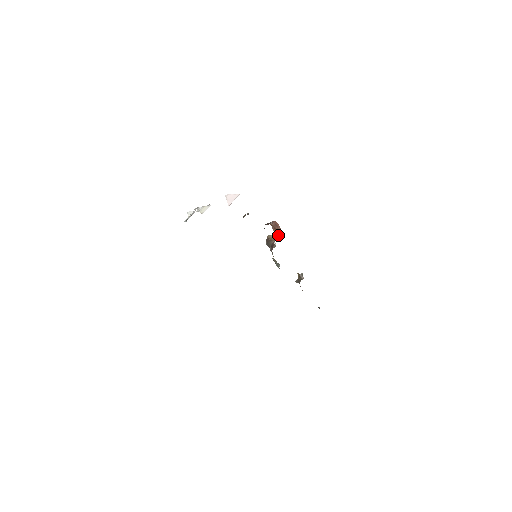
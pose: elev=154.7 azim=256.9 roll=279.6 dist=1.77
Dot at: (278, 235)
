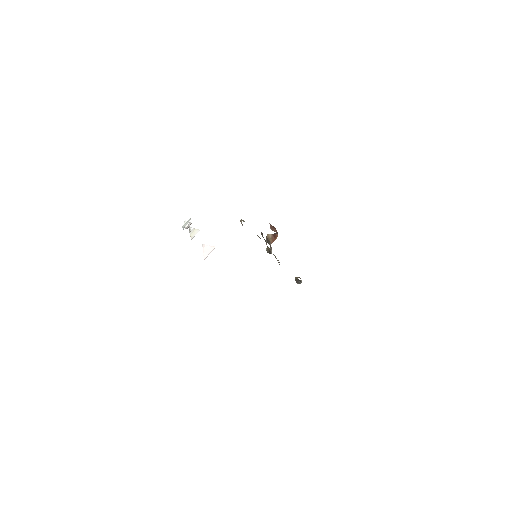
Dot at: (277, 233)
